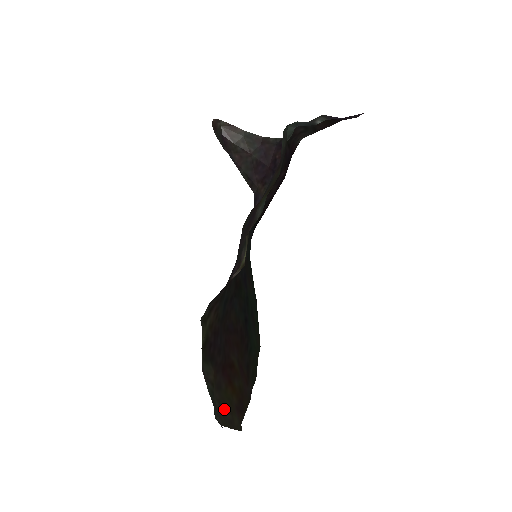
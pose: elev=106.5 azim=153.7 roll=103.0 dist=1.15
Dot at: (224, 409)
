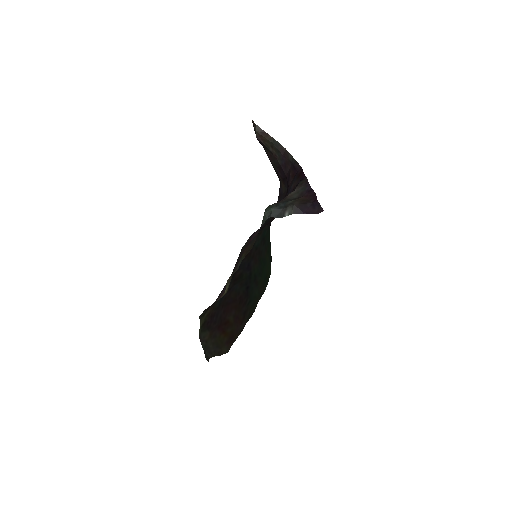
Dot at: (216, 347)
